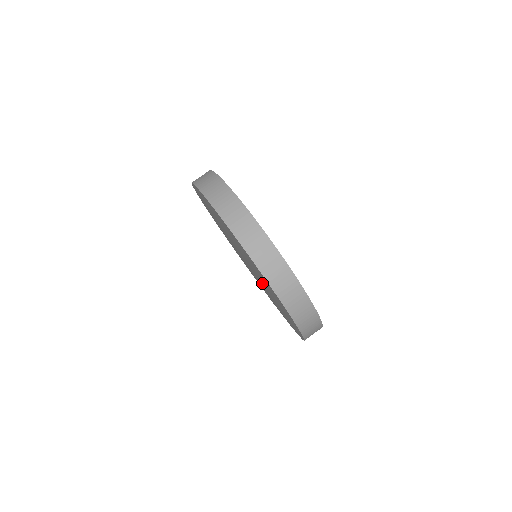
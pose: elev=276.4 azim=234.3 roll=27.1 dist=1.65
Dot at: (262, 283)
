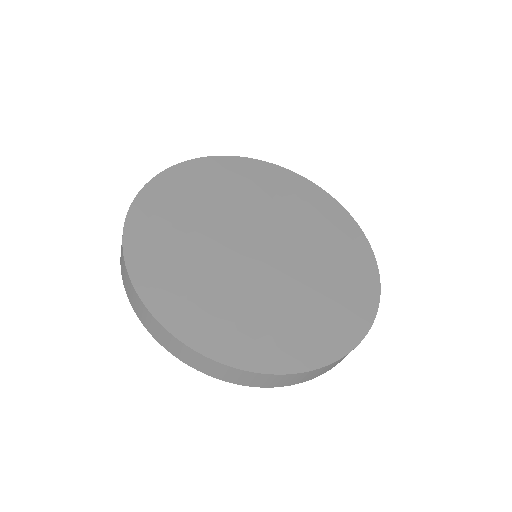
Dot at: occluded
